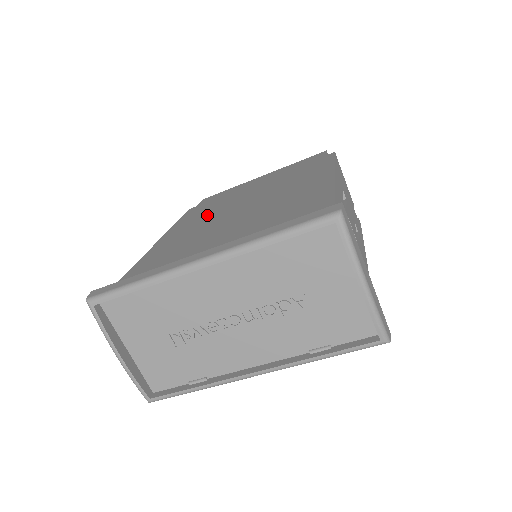
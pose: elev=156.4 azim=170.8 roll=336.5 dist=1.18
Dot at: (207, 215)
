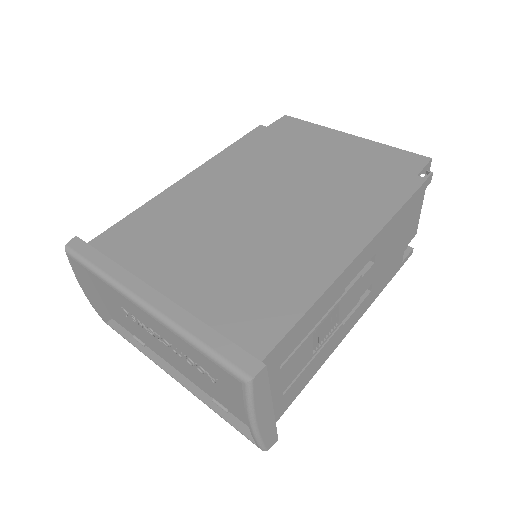
Dot at: (246, 173)
